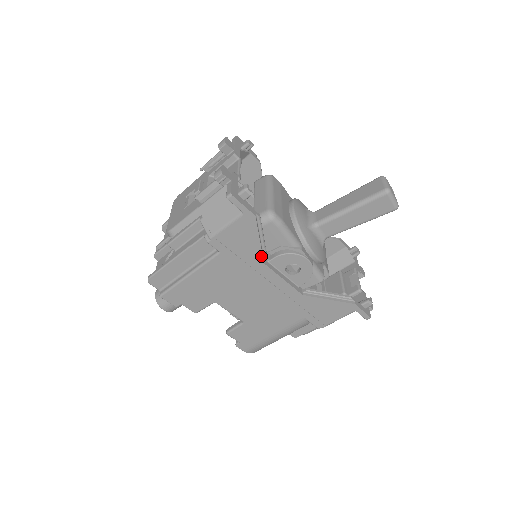
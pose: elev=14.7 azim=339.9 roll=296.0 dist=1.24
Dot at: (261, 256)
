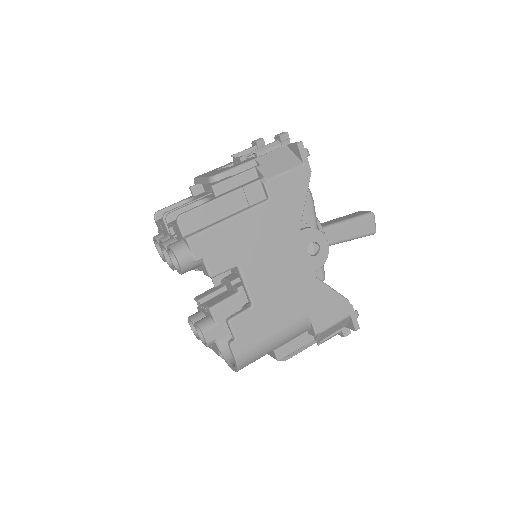
Dot at: (300, 218)
